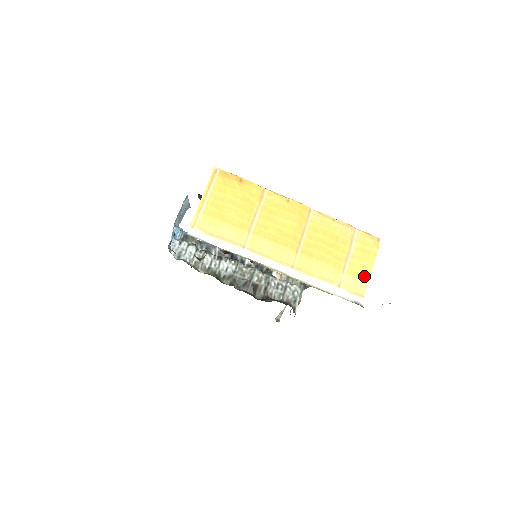
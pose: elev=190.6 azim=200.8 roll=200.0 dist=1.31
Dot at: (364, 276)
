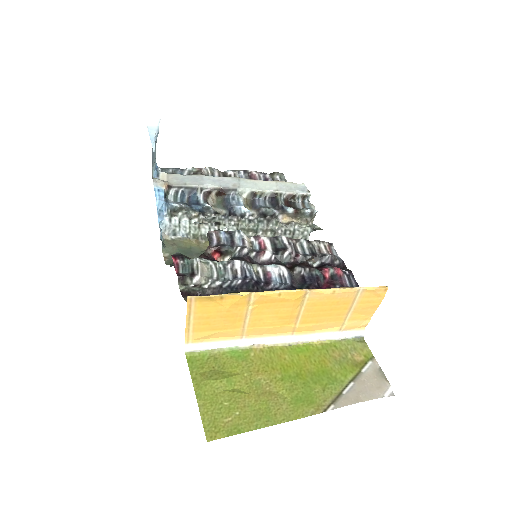
Dot at: (367, 317)
